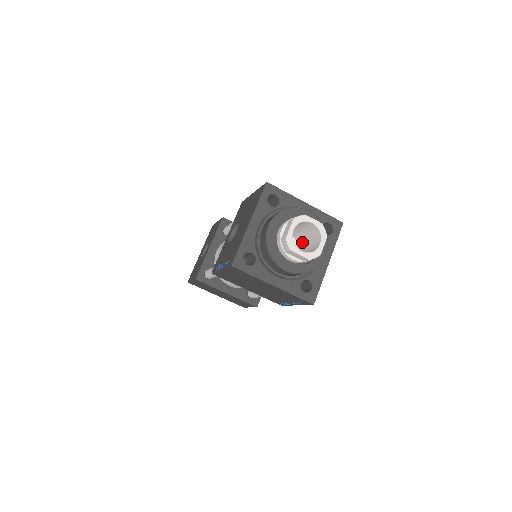
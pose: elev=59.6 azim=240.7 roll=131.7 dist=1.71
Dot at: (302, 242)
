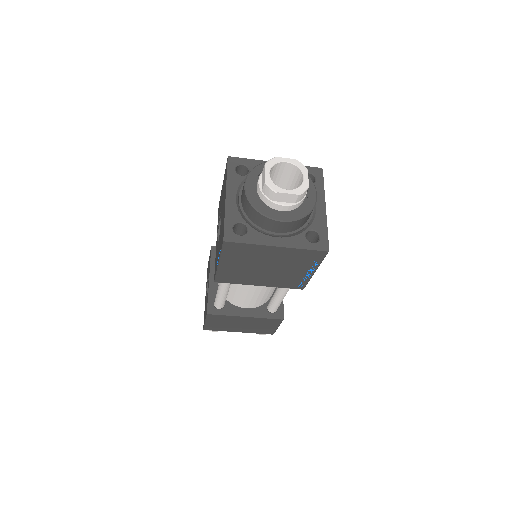
Dot at: occluded
